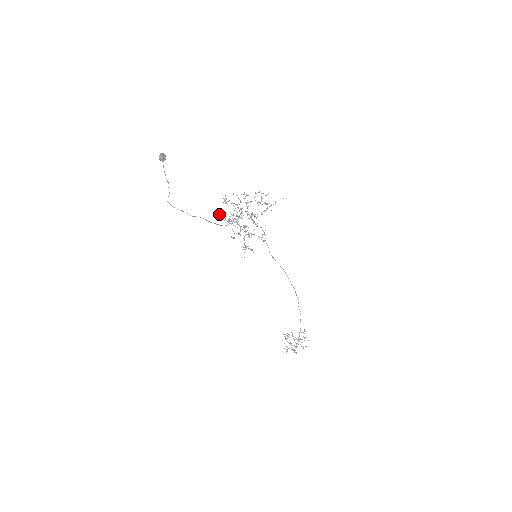
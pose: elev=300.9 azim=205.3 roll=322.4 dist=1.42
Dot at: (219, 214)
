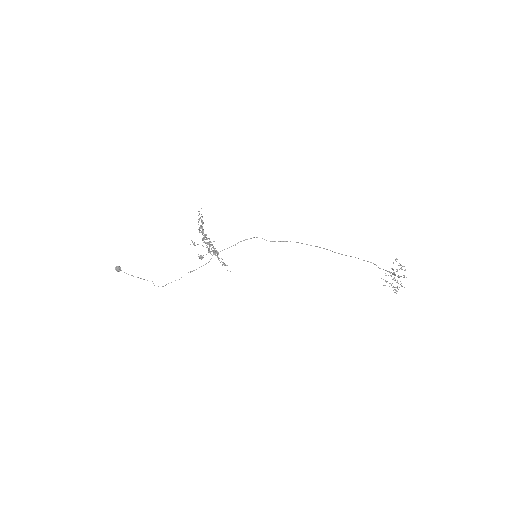
Dot at: occluded
